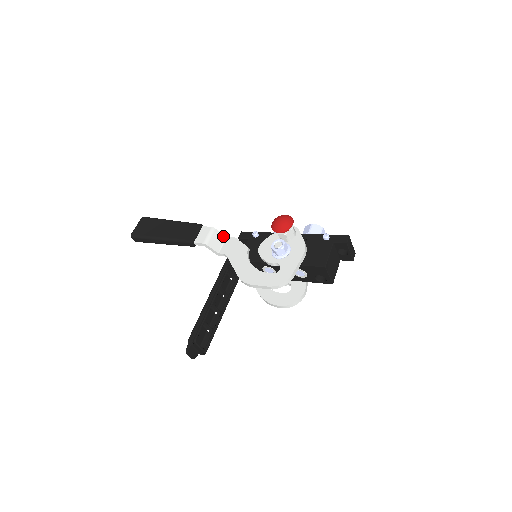
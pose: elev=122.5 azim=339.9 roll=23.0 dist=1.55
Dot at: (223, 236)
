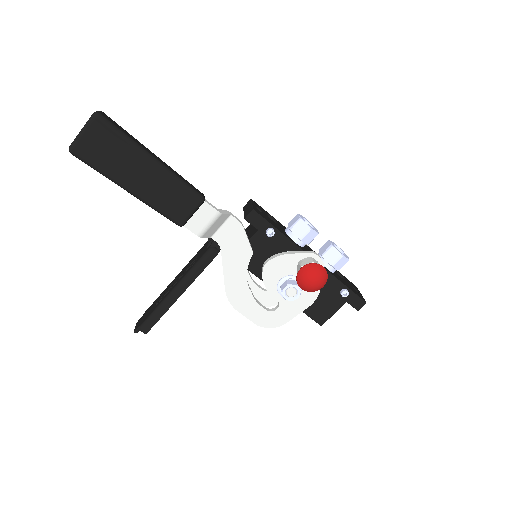
Dot at: (227, 216)
